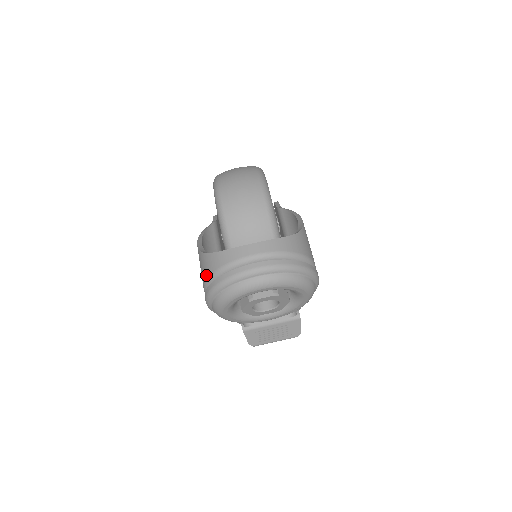
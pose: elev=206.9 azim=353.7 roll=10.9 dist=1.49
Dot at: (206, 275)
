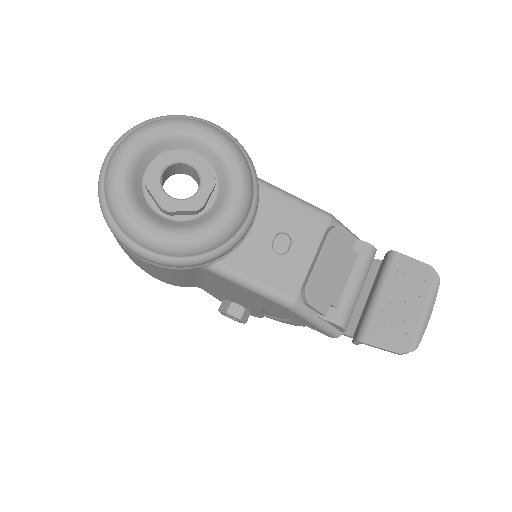
Dot at: occluded
